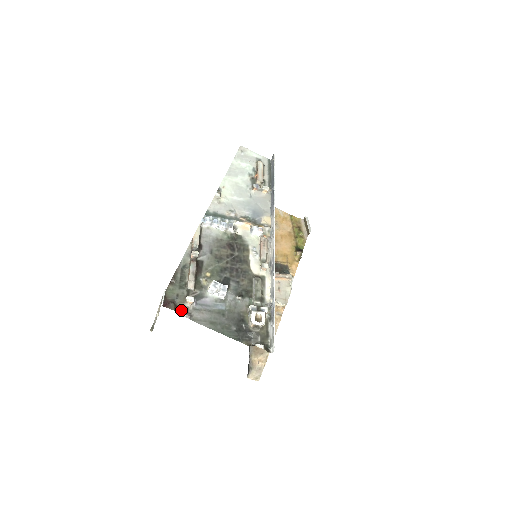
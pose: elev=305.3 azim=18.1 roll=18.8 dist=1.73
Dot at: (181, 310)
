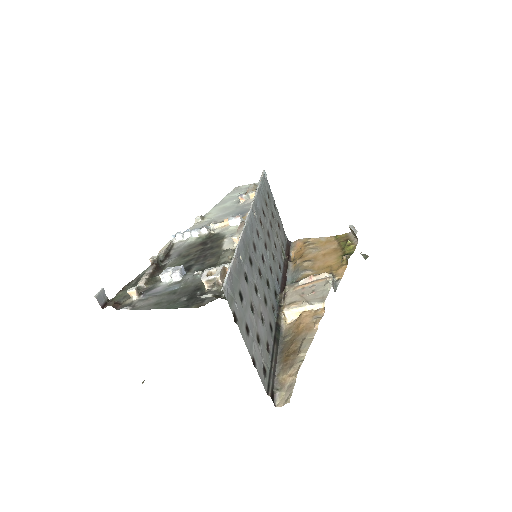
Dot at: (124, 306)
